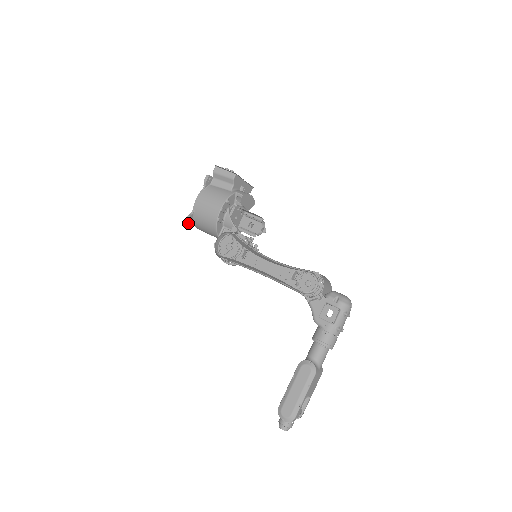
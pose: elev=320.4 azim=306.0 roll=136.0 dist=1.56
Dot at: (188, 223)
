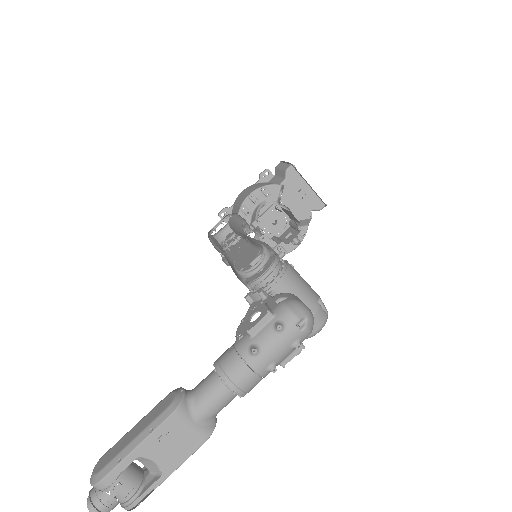
Dot at: (221, 216)
